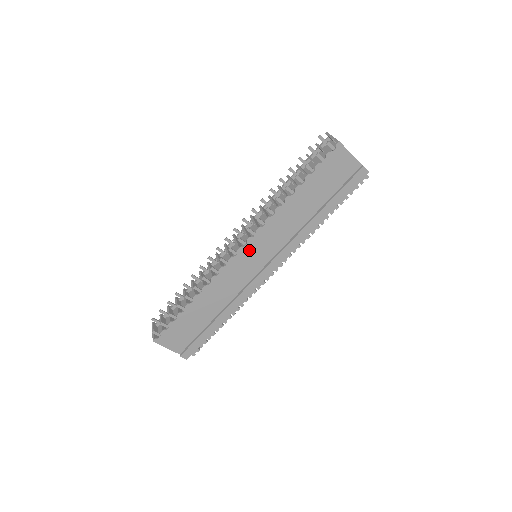
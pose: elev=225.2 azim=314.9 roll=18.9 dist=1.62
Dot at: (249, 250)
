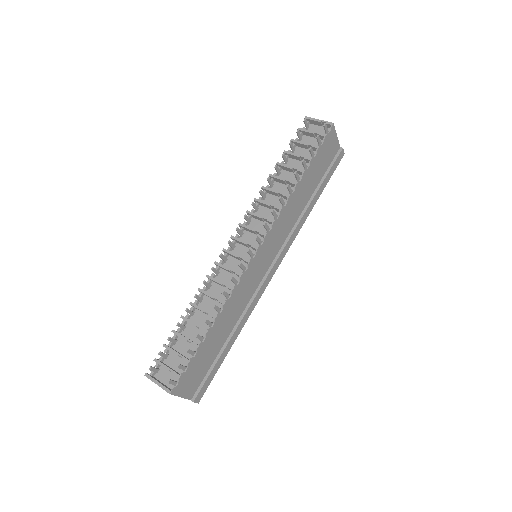
Dot at: (264, 248)
